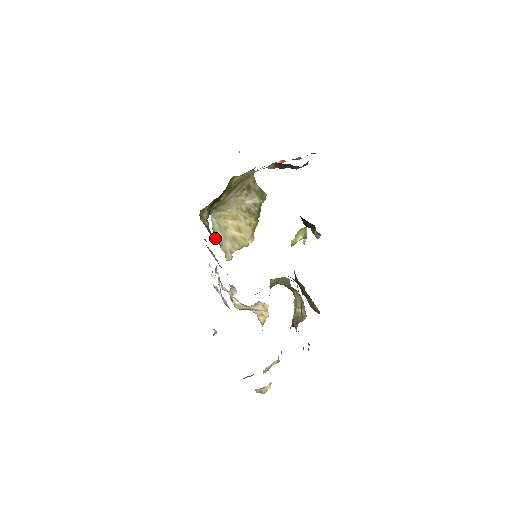
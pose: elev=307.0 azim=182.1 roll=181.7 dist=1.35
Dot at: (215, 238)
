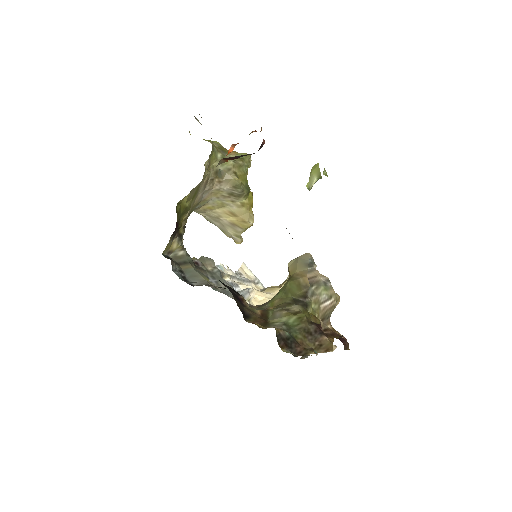
Dot at: occluded
